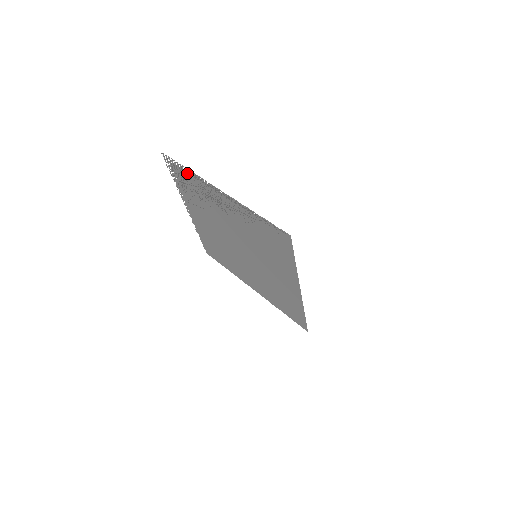
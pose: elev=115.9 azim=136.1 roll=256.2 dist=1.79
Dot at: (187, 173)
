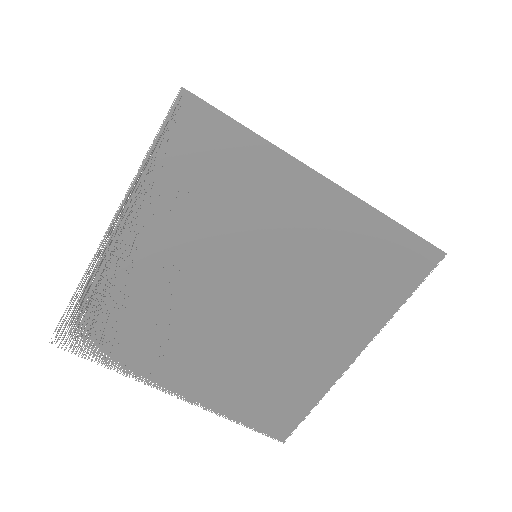
Dot at: (85, 302)
